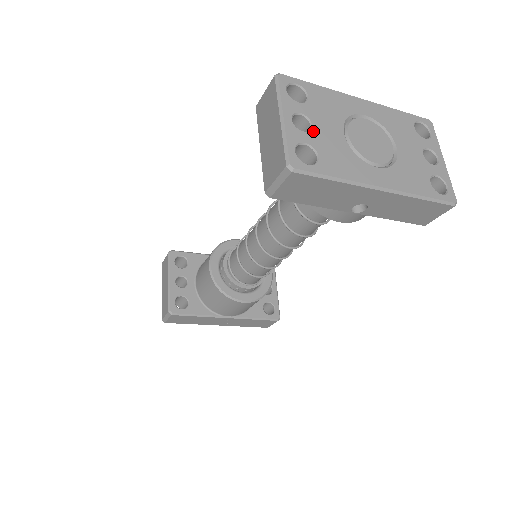
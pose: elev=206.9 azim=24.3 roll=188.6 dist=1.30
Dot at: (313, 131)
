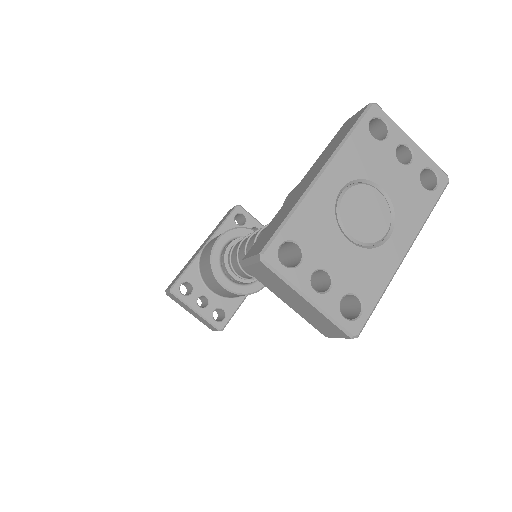
Dot at: (334, 277)
